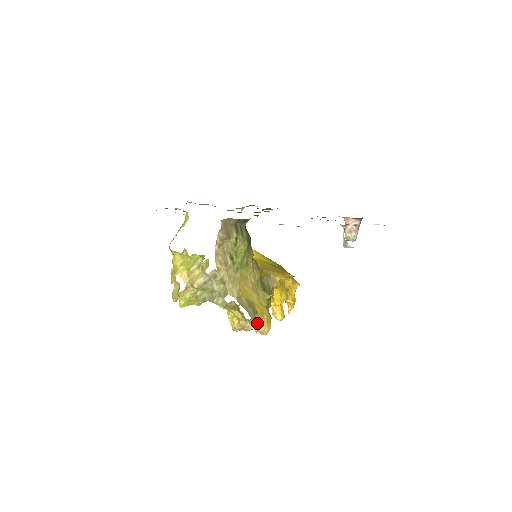
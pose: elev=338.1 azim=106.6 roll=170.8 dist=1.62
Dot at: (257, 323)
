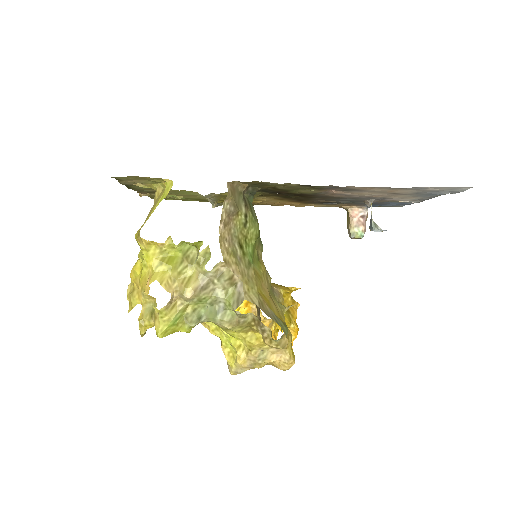
Dot at: (285, 346)
